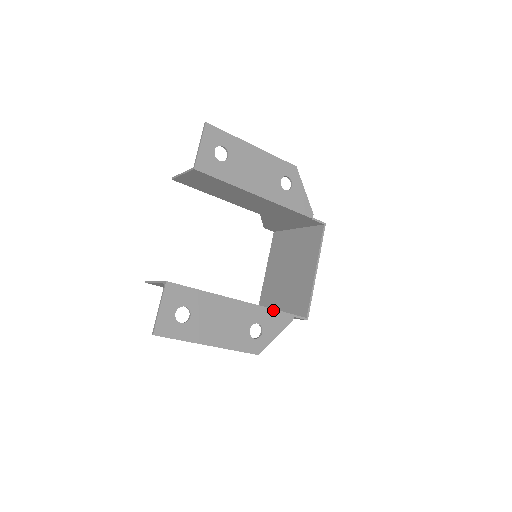
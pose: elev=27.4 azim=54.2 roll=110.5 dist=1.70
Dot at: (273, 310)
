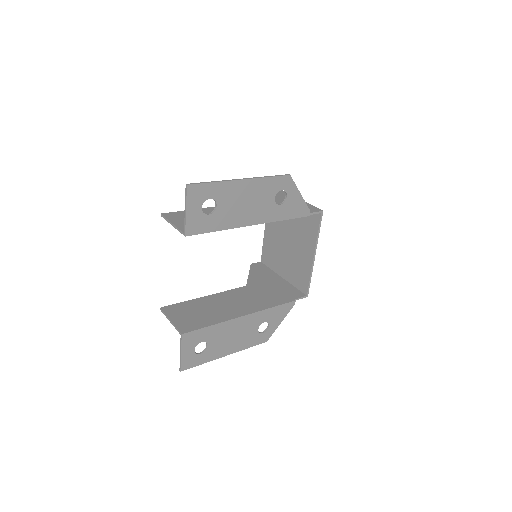
Dot at: (277, 307)
